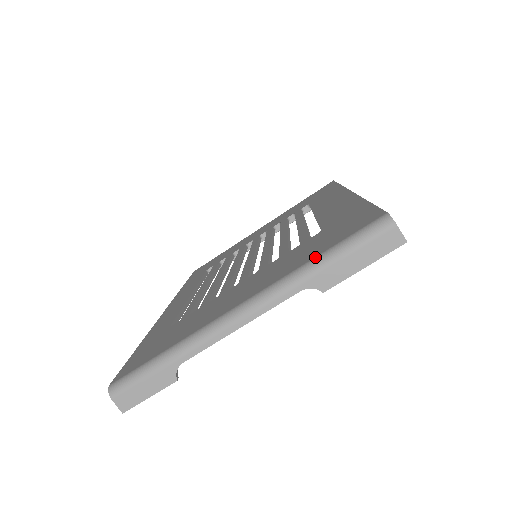
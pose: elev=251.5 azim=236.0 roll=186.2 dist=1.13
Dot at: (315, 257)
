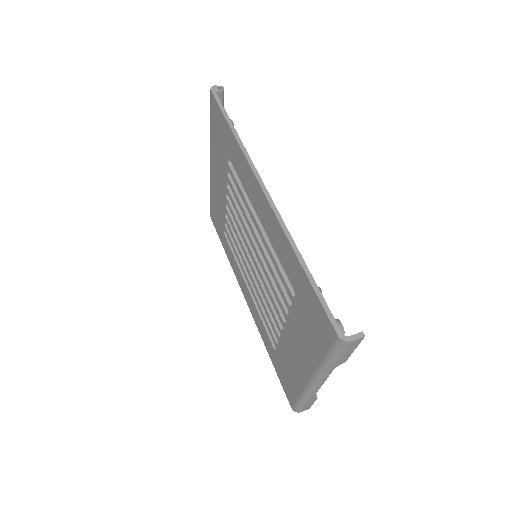
Dot at: (323, 360)
